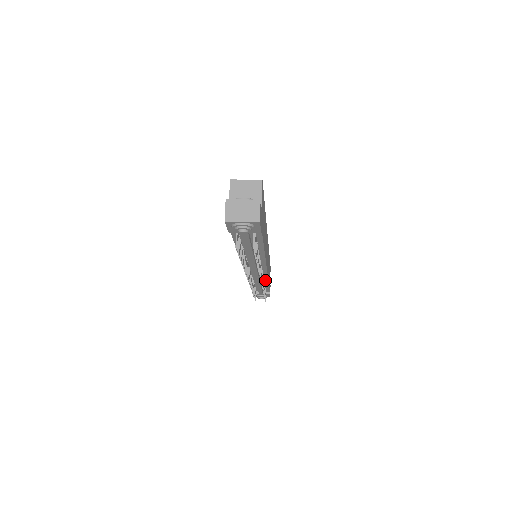
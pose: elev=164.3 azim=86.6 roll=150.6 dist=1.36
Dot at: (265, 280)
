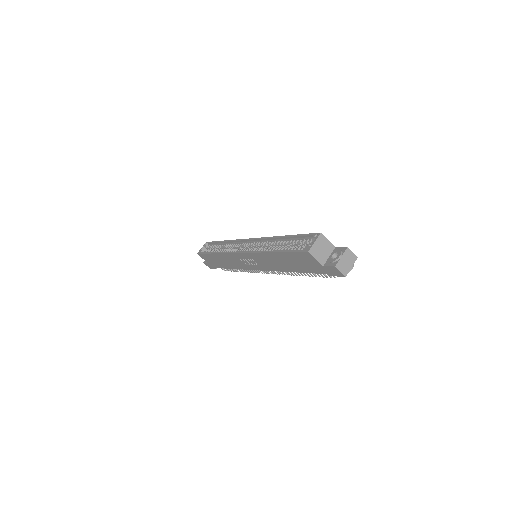
Dot at: occluded
